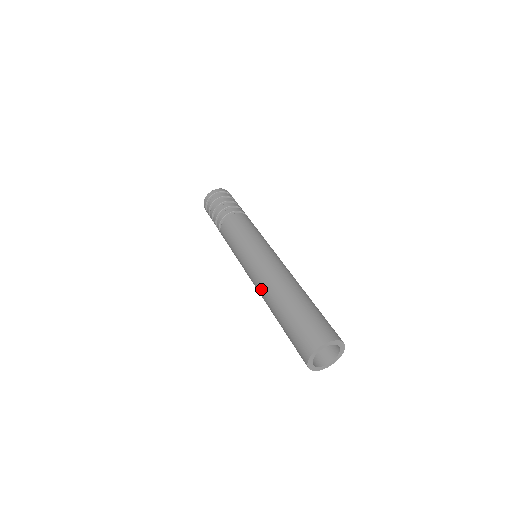
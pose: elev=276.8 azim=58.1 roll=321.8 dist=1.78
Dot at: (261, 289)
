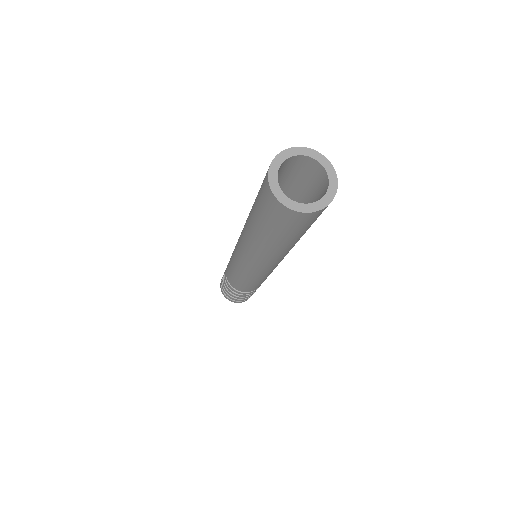
Dot at: (242, 235)
